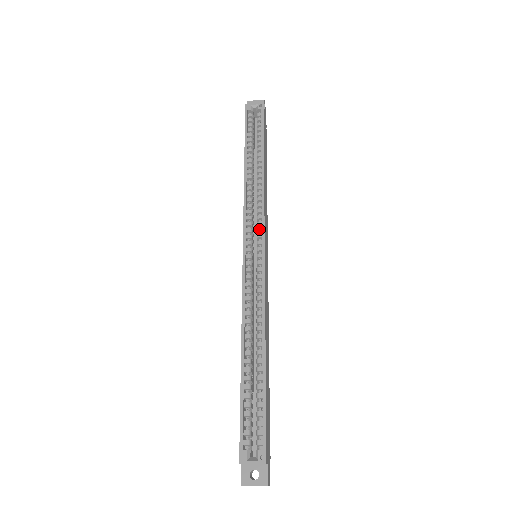
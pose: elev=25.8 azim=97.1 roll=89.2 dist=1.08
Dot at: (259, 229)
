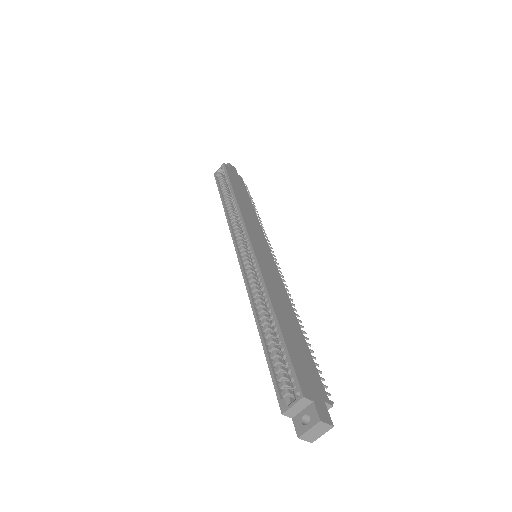
Dot at: (244, 234)
